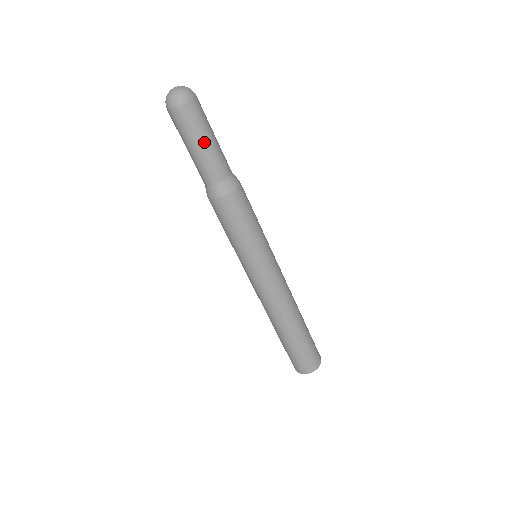
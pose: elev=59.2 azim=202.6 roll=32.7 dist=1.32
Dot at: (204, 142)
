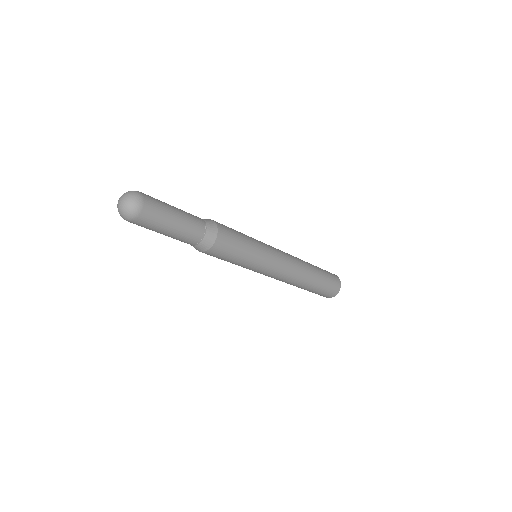
Dot at: (167, 232)
